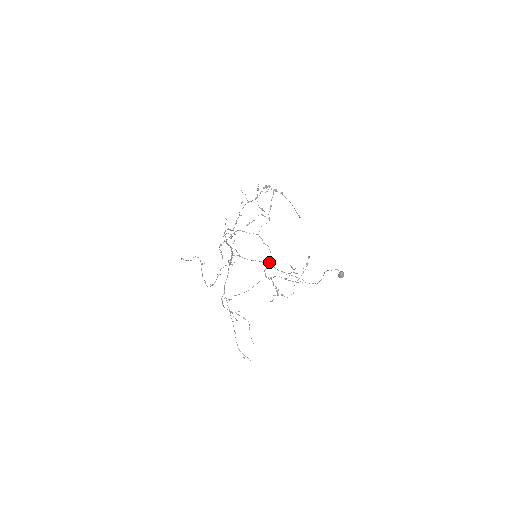
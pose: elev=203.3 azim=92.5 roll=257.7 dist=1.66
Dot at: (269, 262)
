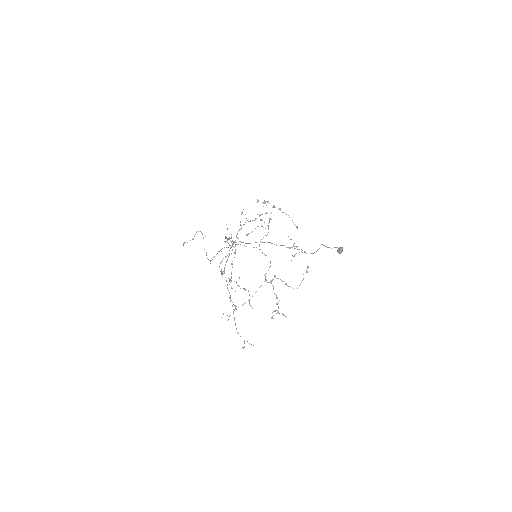
Dot at: occluded
